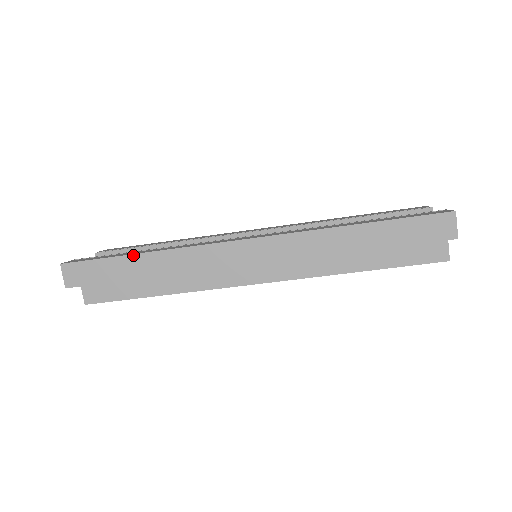
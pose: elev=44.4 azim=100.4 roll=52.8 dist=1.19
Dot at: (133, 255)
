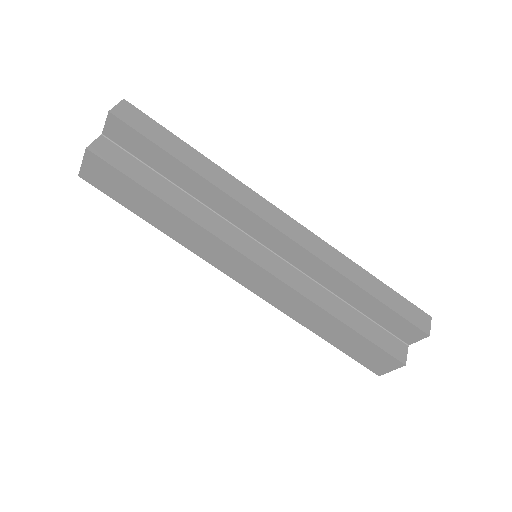
Dot at: (192, 148)
